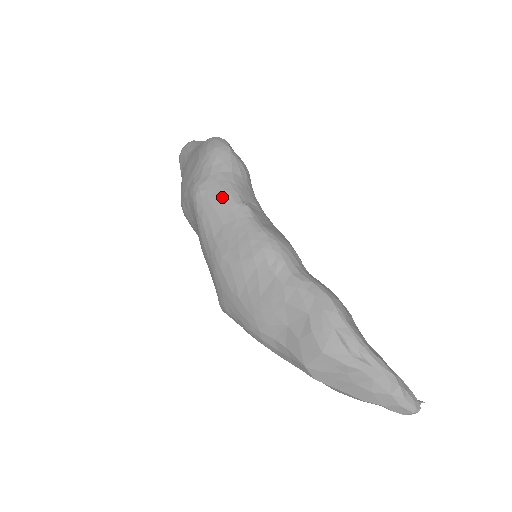
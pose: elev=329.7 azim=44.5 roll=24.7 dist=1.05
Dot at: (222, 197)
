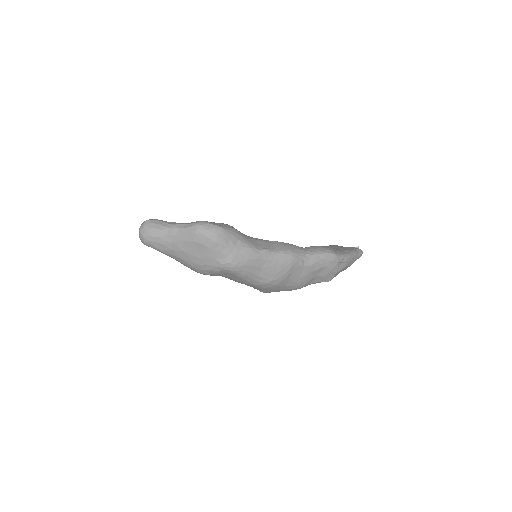
Dot at: (251, 258)
